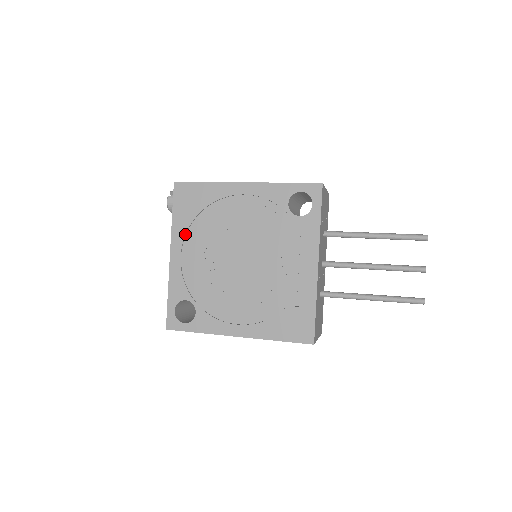
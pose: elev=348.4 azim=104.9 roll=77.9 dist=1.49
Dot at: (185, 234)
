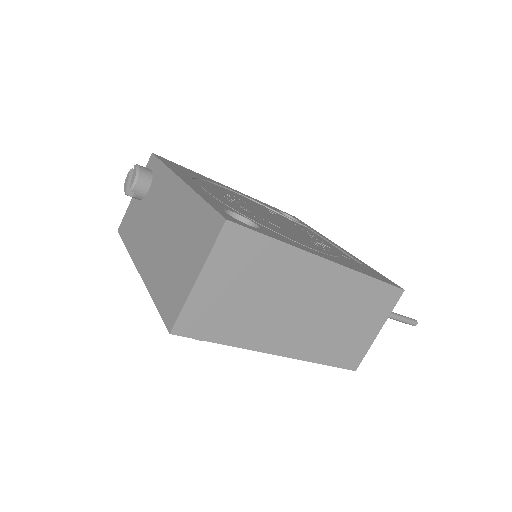
Dot at: (191, 178)
